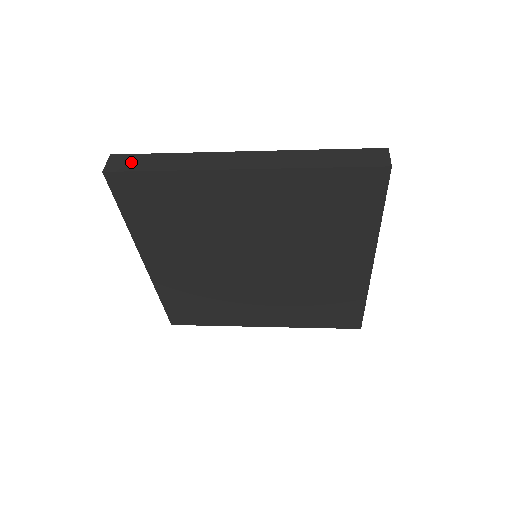
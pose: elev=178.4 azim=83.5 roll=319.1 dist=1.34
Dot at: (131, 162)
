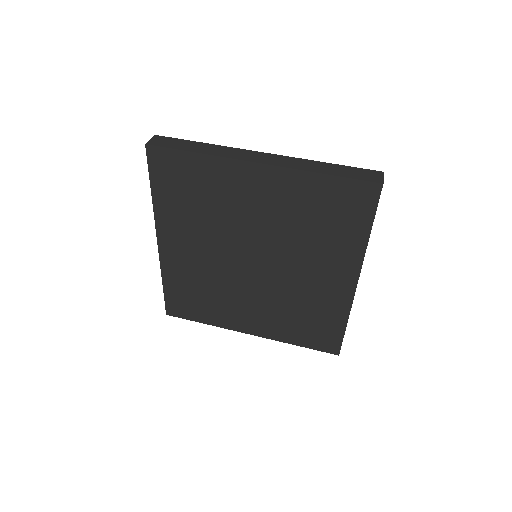
Dot at: (170, 142)
